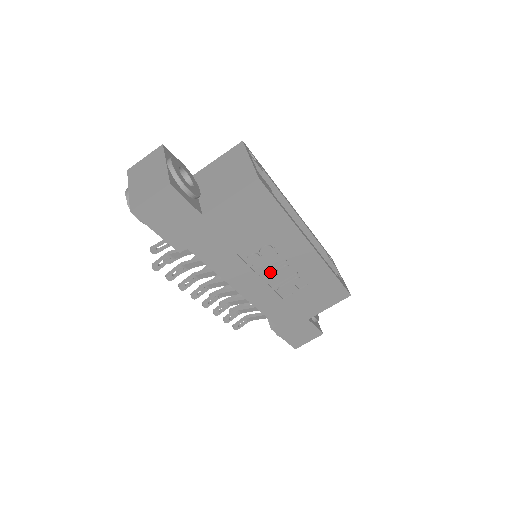
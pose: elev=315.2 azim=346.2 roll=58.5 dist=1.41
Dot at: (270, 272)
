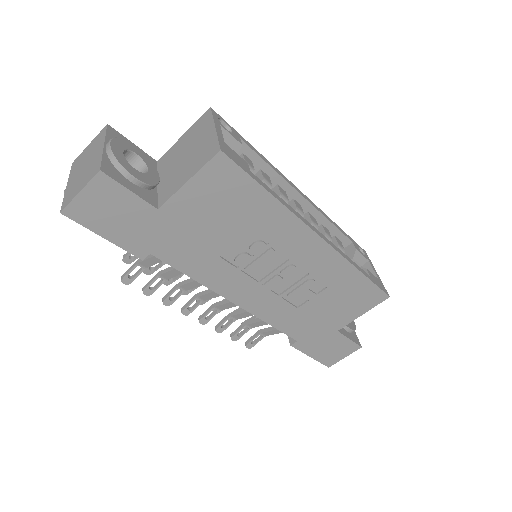
Dot at: (271, 275)
